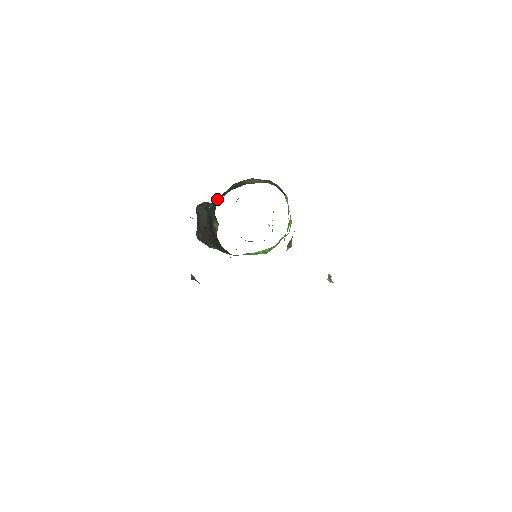
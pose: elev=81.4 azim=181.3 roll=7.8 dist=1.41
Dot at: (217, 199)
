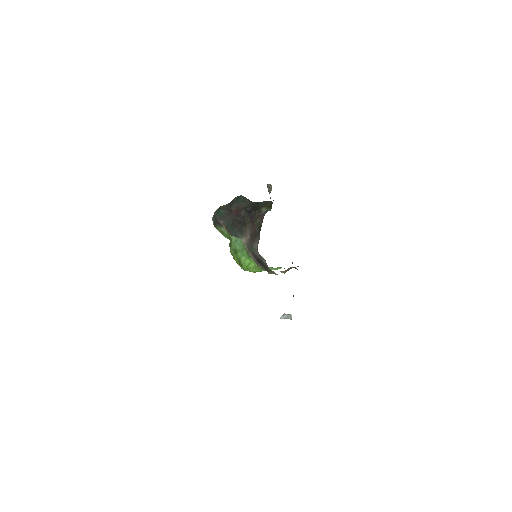
Dot at: occluded
